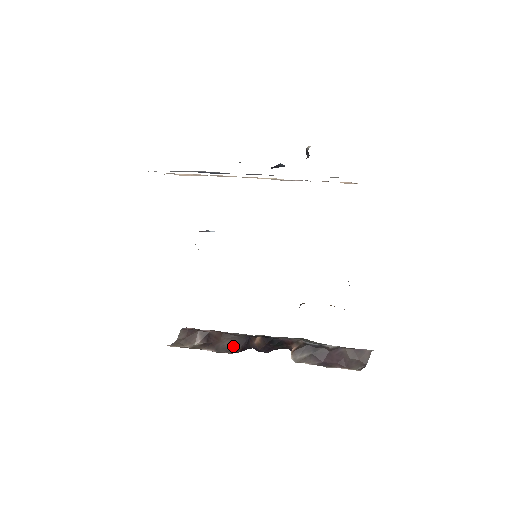
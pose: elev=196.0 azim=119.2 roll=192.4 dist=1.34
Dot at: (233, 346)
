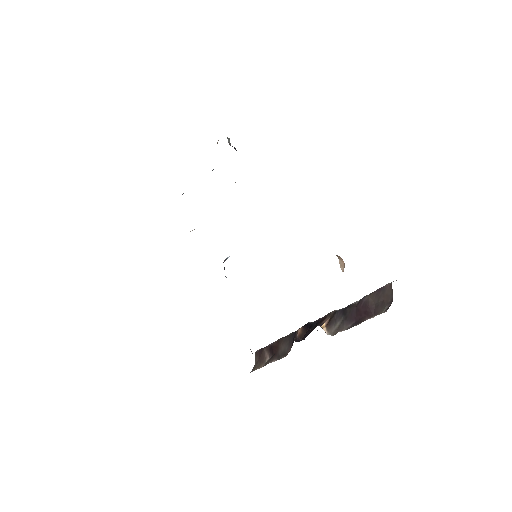
Dot at: (287, 348)
